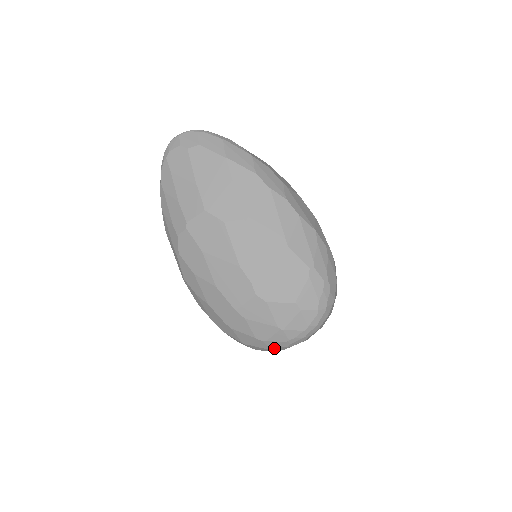
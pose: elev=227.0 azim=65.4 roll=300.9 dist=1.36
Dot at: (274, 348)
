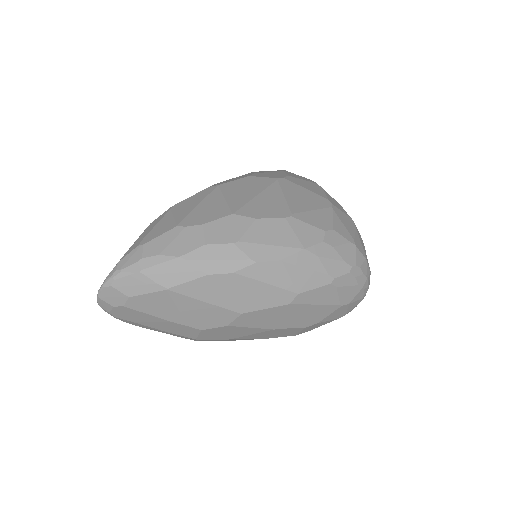
Dot at: occluded
